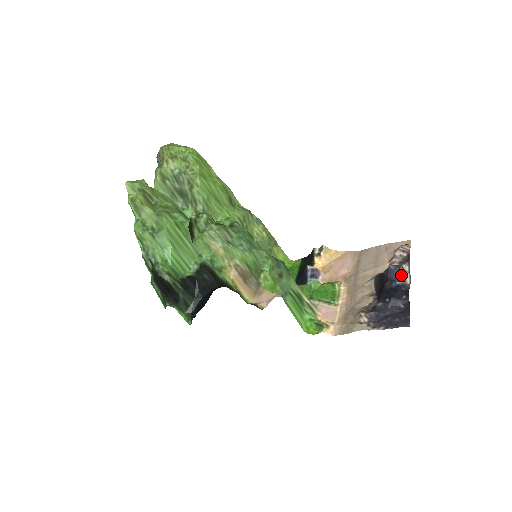
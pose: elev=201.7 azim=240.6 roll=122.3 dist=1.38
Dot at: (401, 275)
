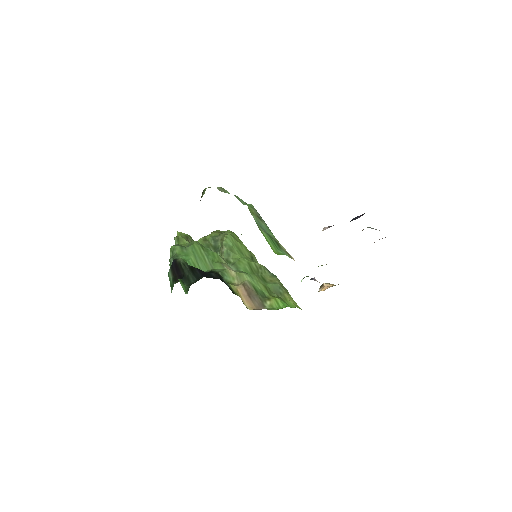
Dot at: (371, 228)
